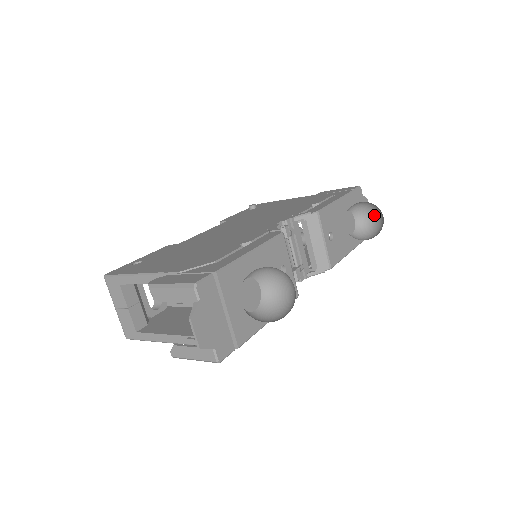
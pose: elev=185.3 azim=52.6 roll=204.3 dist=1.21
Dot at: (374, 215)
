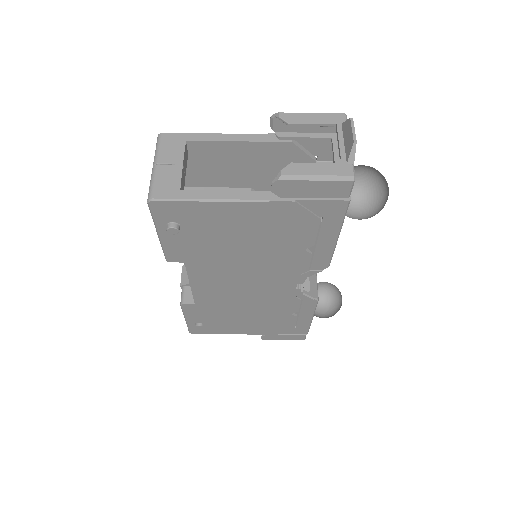
Dot at: (325, 307)
